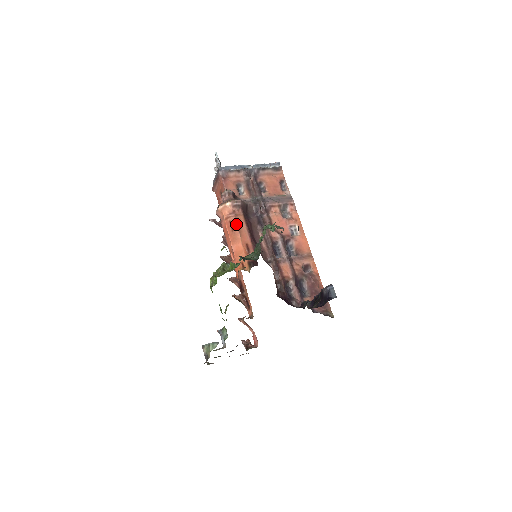
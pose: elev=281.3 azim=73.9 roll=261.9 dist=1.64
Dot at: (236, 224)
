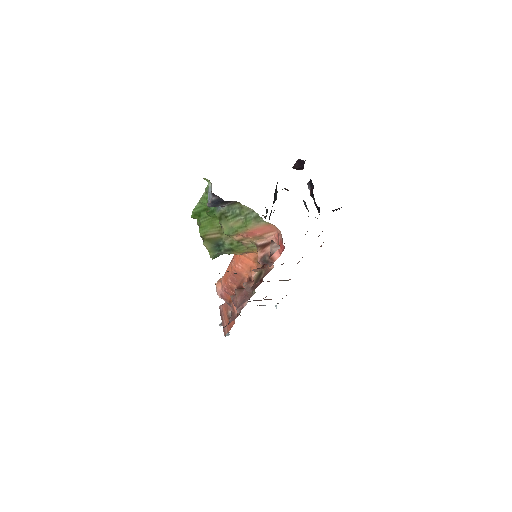
Dot at: occluded
